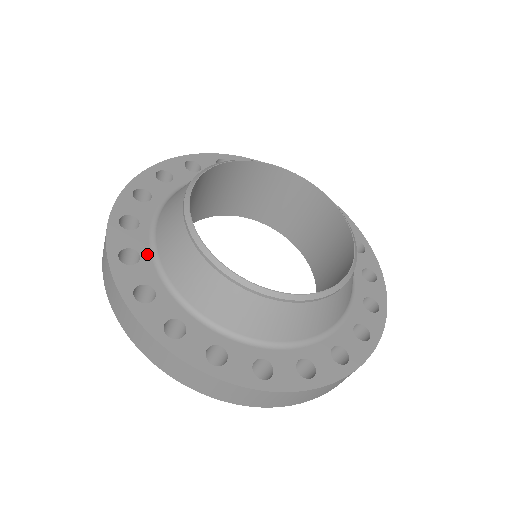
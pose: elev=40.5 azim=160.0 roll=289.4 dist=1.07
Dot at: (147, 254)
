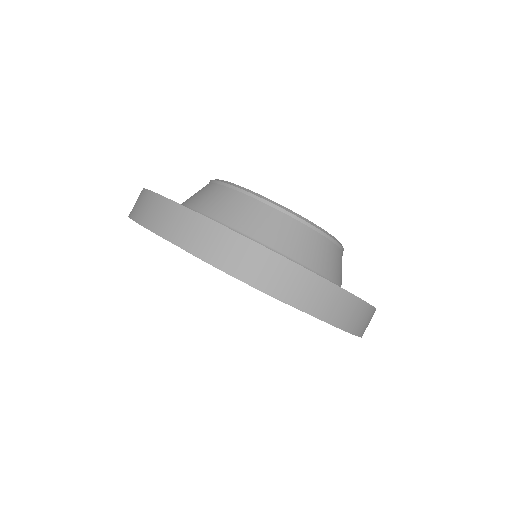
Dot at: occluded
